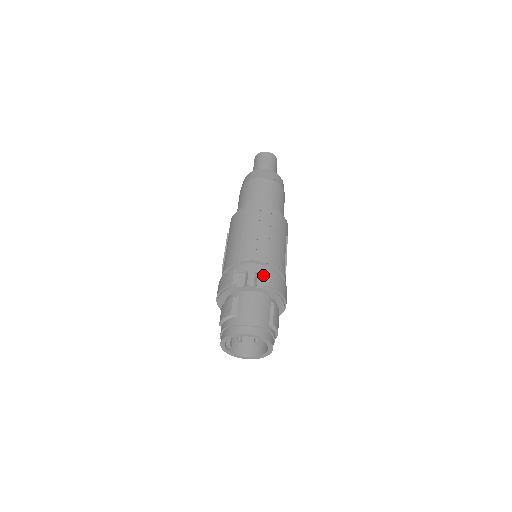
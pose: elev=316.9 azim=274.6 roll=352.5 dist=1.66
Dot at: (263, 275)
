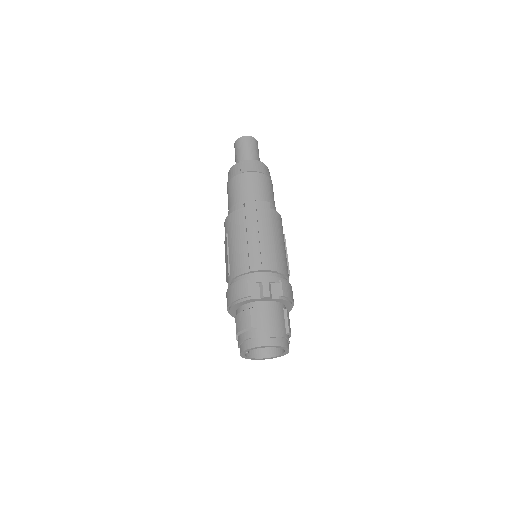
Dot at: (276, 284)
